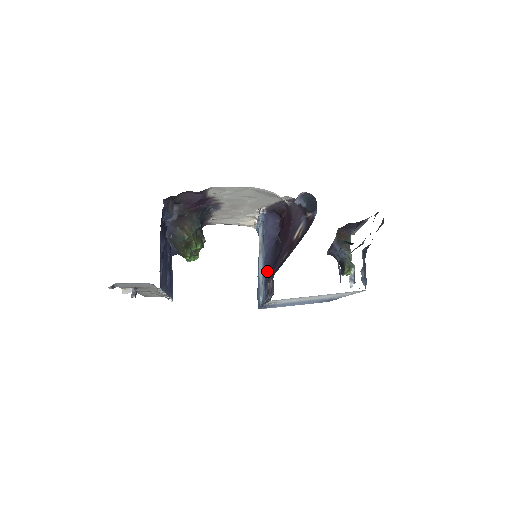
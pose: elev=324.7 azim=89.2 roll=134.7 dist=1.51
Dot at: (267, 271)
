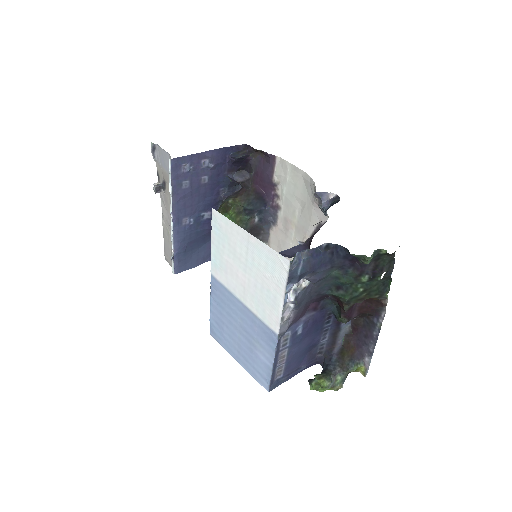
Dot at: occluded
